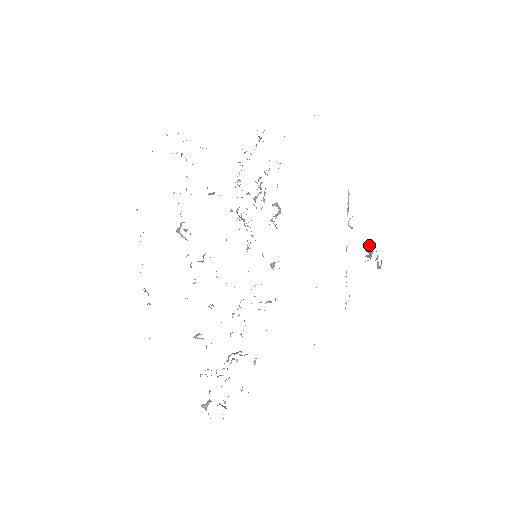
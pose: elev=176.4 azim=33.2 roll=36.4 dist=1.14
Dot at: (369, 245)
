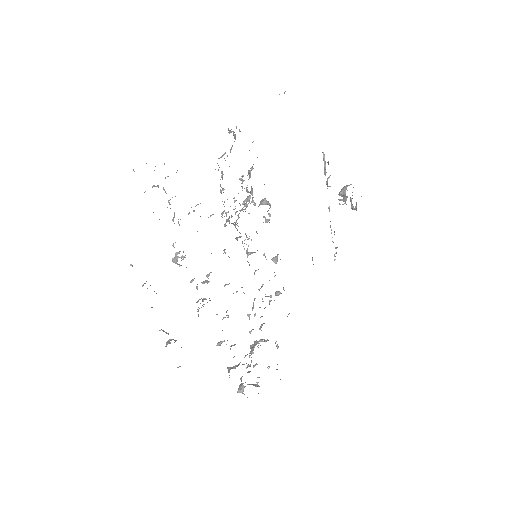
Dot at: (343, 191)
